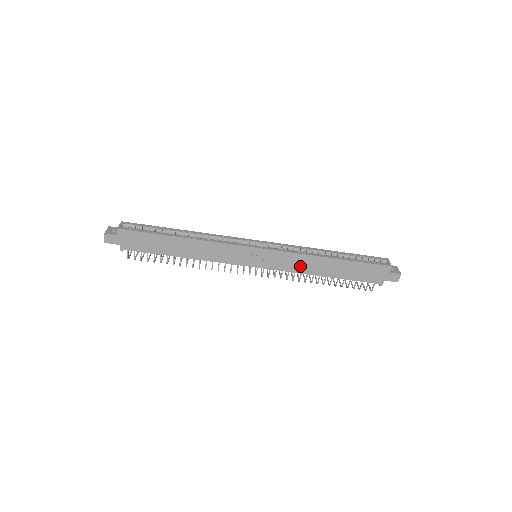
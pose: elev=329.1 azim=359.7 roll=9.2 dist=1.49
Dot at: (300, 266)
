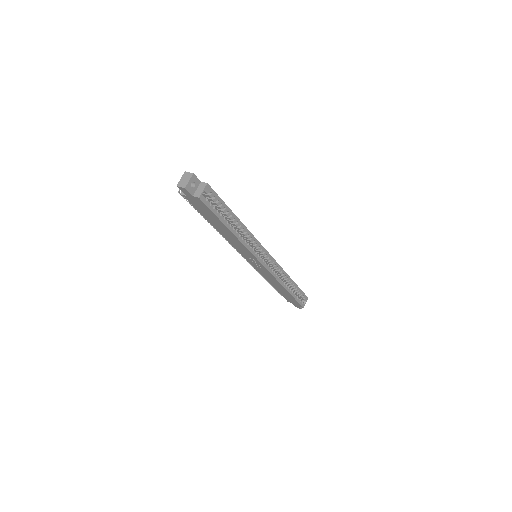
Dot at: (269, 278)
